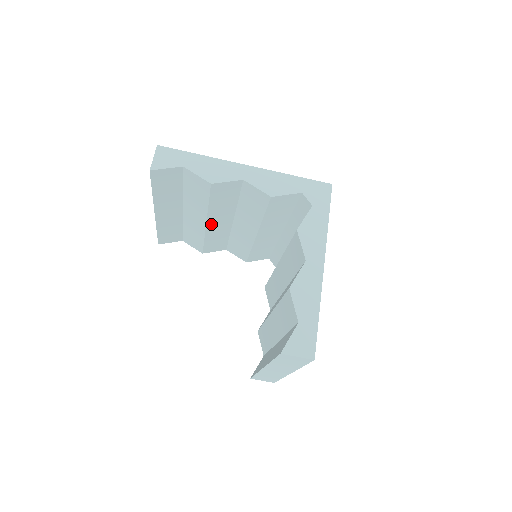
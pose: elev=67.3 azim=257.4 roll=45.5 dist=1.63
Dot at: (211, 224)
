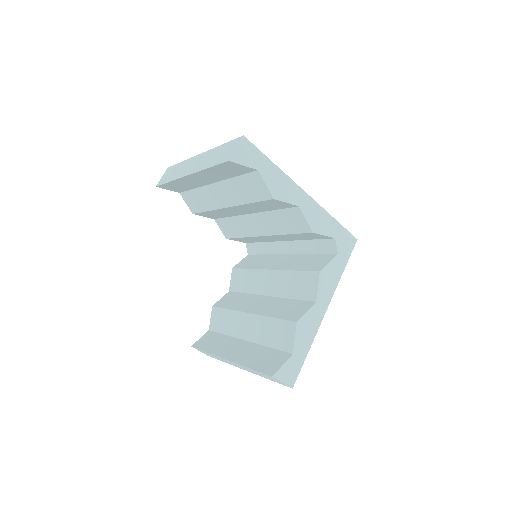
Dot at: (231, 208)
